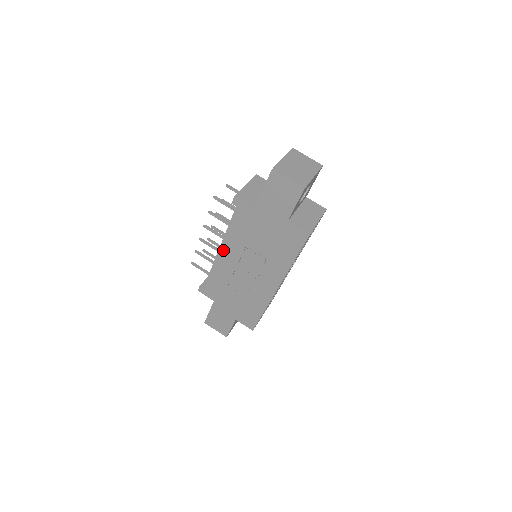
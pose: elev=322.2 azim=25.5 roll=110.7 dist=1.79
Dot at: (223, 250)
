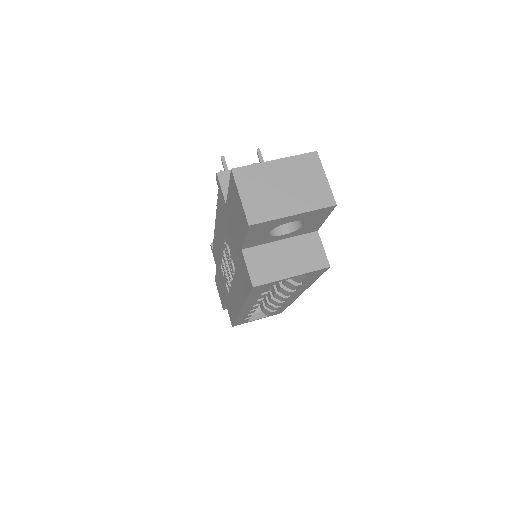
Dot at: (216, 225)
